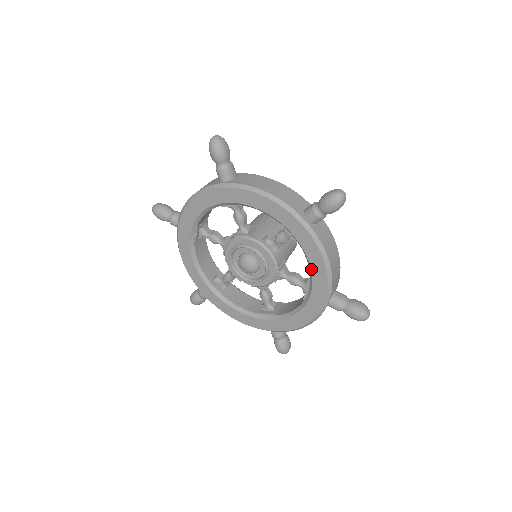
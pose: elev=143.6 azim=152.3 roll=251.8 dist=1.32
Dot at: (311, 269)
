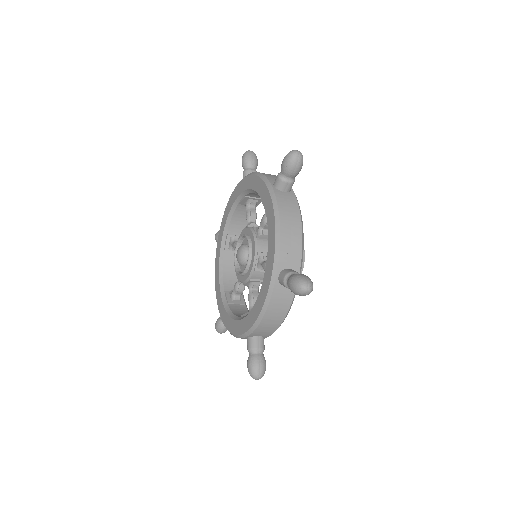
Dot at: (268, 233)
